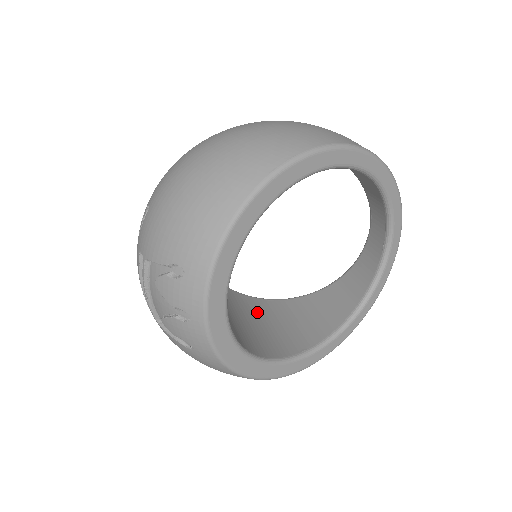
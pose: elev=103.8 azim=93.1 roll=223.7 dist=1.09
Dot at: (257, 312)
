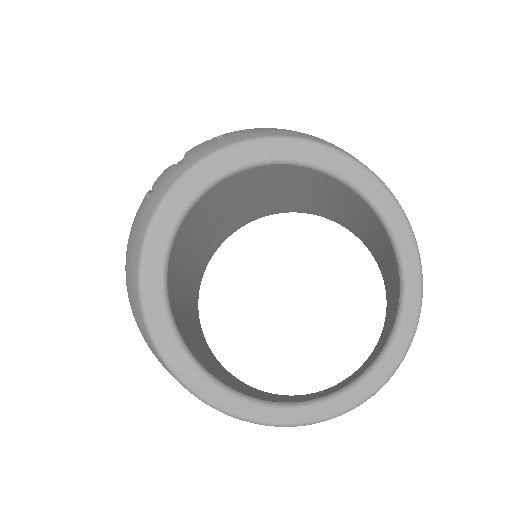
Dot at: (194, 323)
